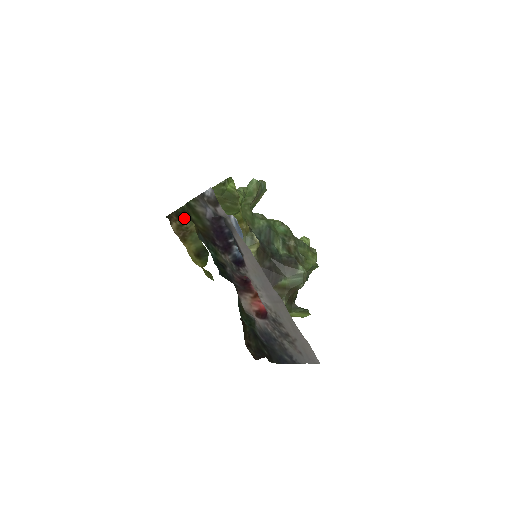
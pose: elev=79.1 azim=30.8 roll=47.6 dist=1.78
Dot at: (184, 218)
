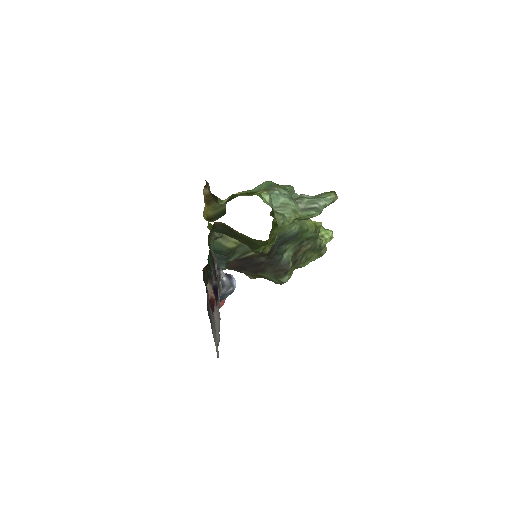
Dot at: (217, 202)
